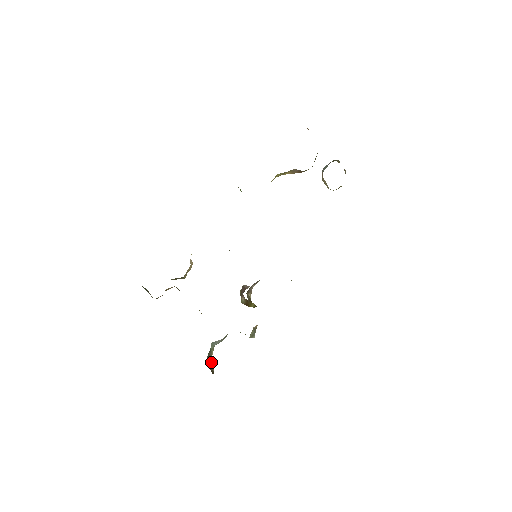
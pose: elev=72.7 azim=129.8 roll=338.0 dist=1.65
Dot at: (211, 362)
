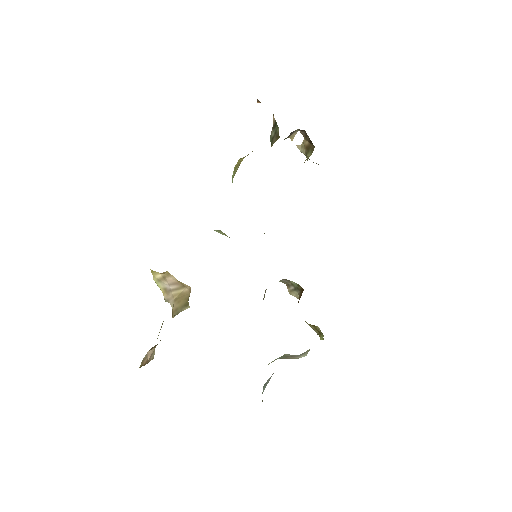
Dot at: occluded
